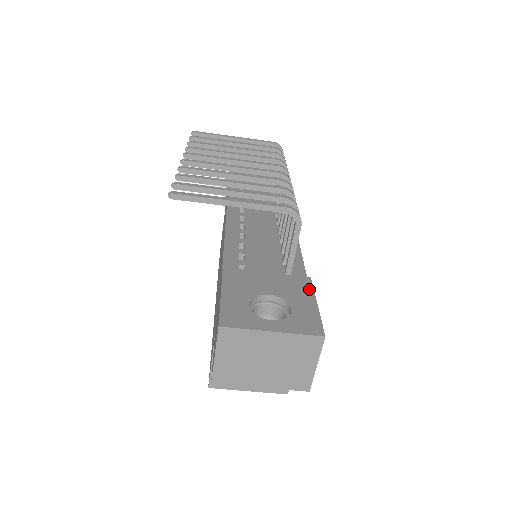
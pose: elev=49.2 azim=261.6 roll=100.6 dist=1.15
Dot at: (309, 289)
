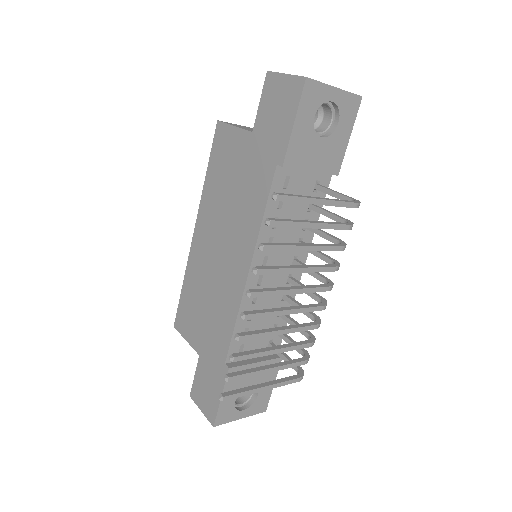
Dot at: (276, 372)
